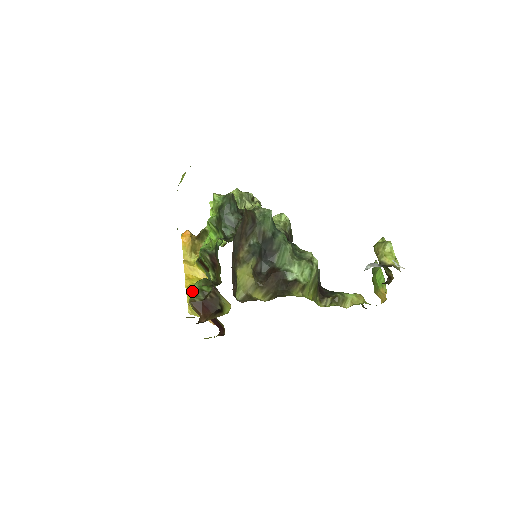
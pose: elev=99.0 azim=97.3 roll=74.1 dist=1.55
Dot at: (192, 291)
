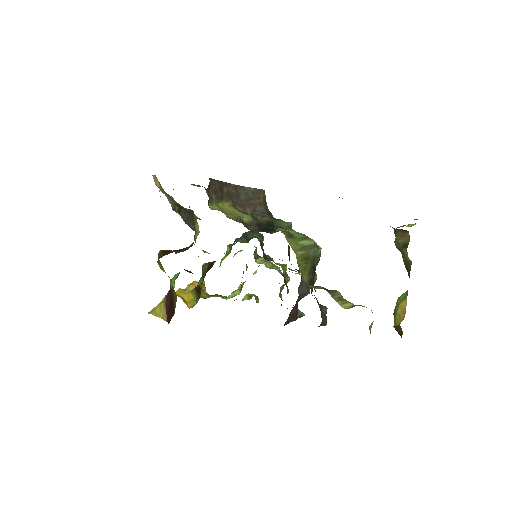
Dot at: occluded
